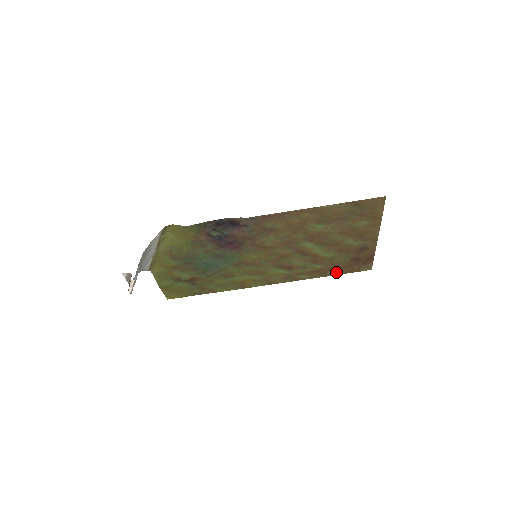
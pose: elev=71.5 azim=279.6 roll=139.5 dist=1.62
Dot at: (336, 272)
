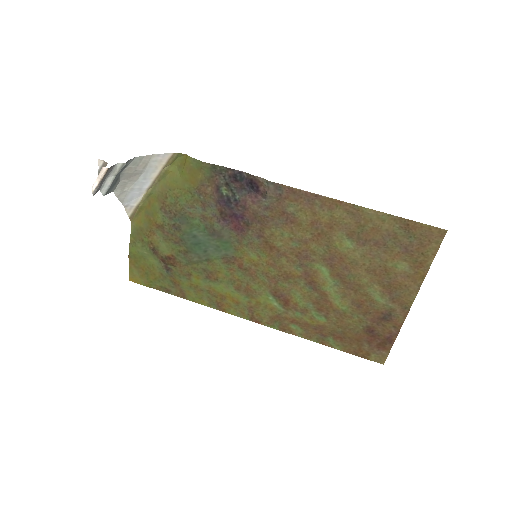
Dot at: (338, 344)
